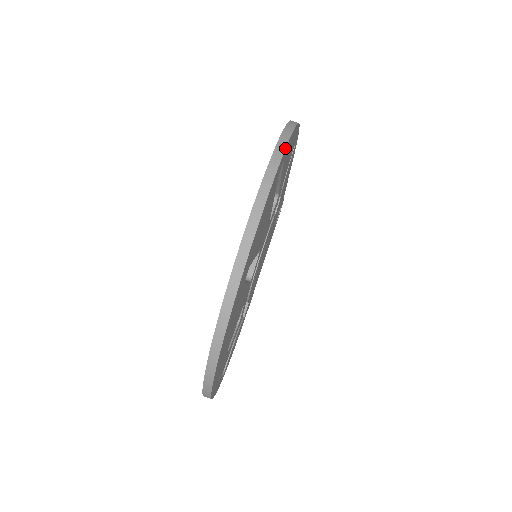
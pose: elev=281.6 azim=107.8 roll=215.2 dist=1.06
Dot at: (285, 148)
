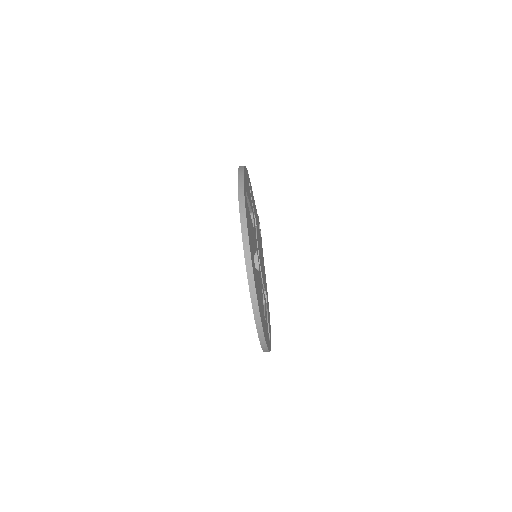
Dot at: (243, 184)
